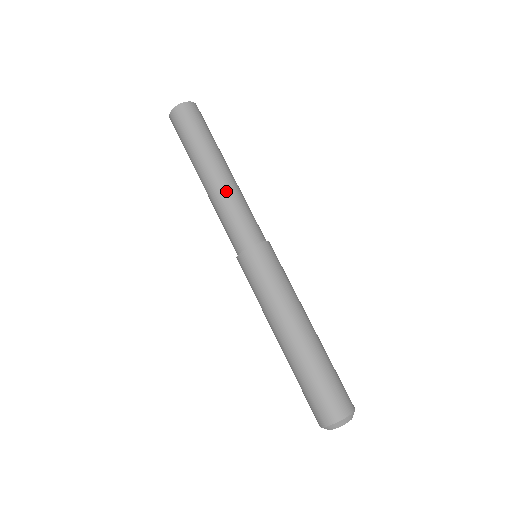
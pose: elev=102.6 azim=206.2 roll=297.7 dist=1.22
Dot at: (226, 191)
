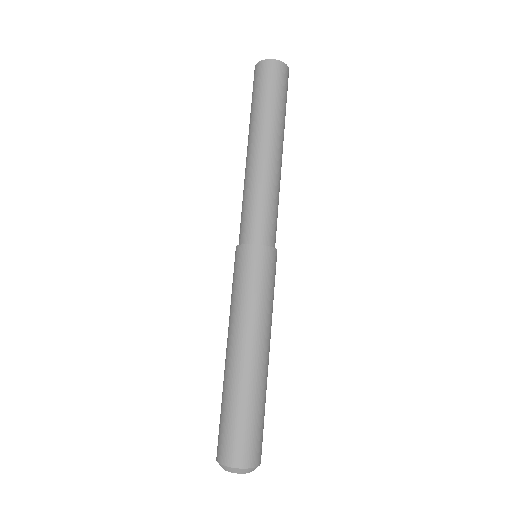
Dot at: (275, 177)
